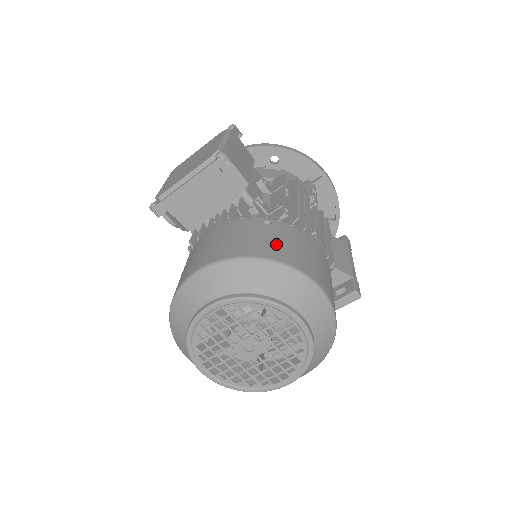
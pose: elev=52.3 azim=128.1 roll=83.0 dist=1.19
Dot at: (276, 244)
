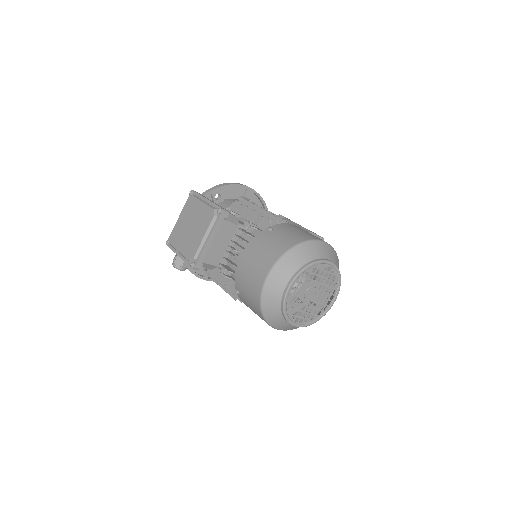
Dot at: (290, 236)
